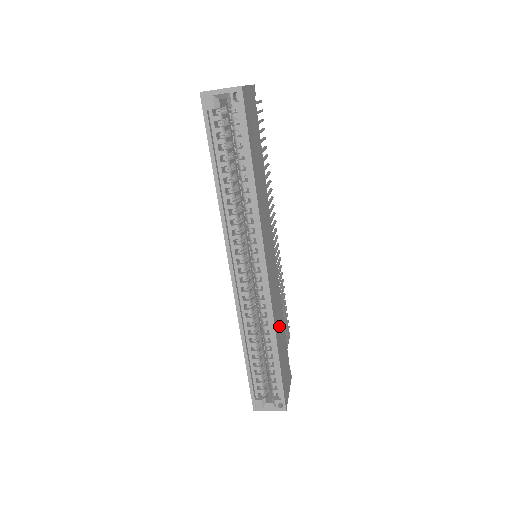
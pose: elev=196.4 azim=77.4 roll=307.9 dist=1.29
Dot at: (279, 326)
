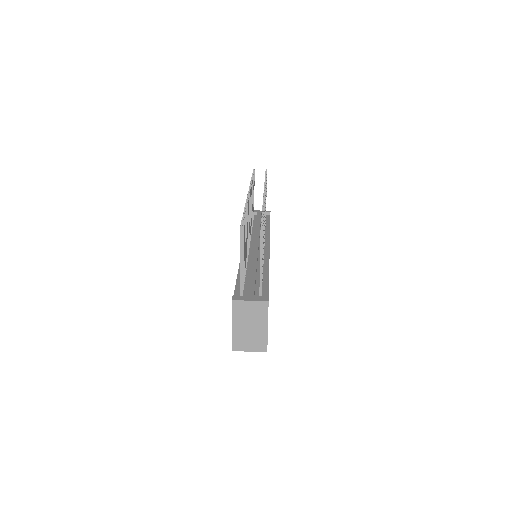
Dot at: occluded
